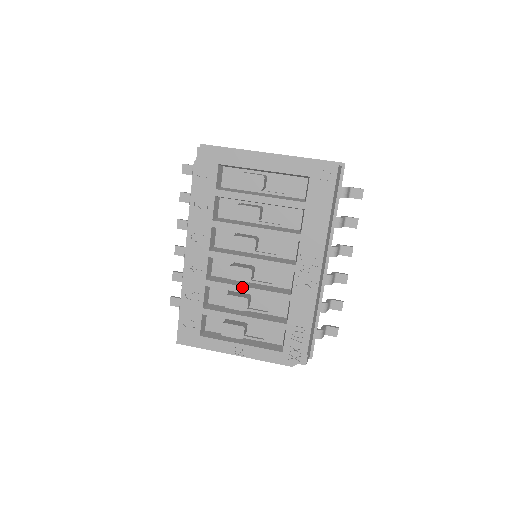
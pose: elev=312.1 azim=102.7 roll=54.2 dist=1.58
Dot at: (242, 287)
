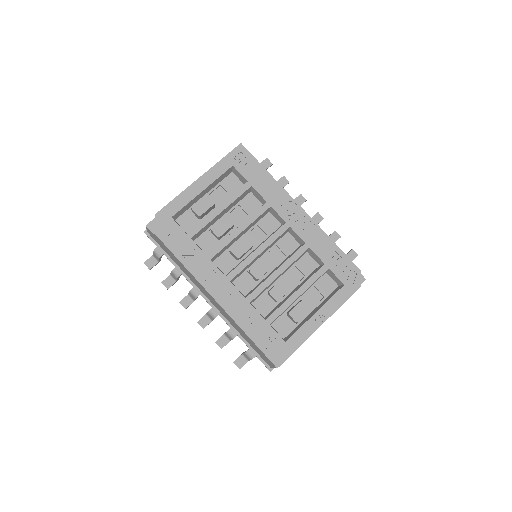
Dot at: (272, 275)
